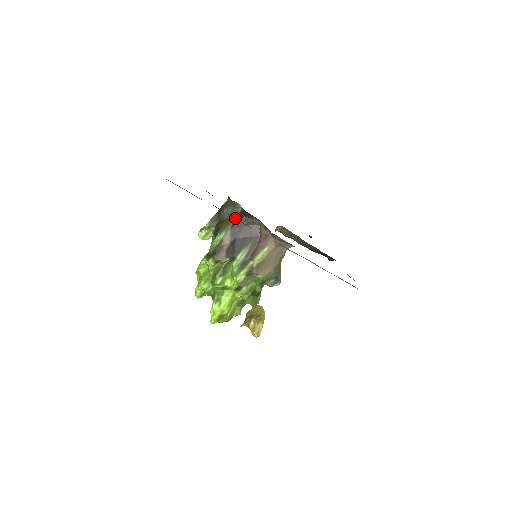
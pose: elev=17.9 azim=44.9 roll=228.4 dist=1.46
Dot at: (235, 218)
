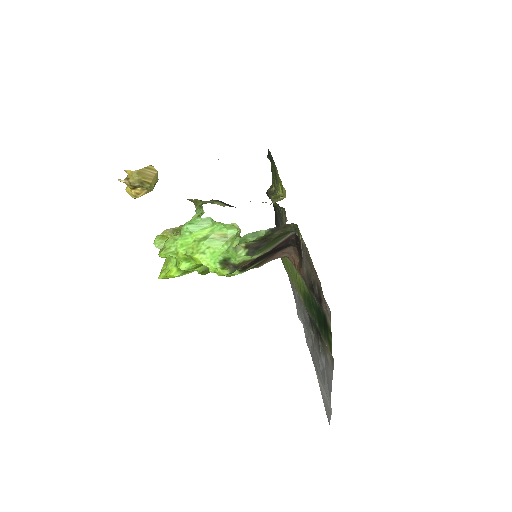
Dot at: occluded
